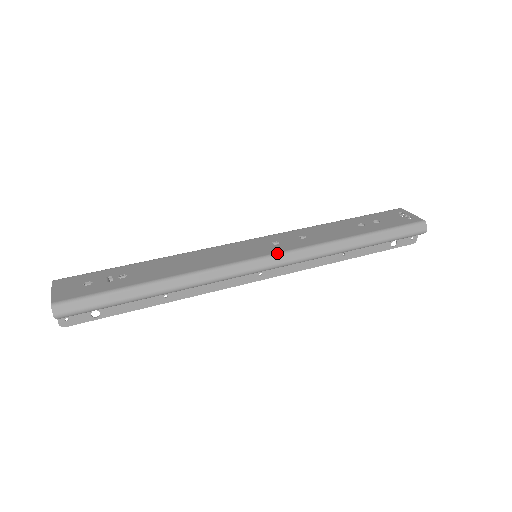
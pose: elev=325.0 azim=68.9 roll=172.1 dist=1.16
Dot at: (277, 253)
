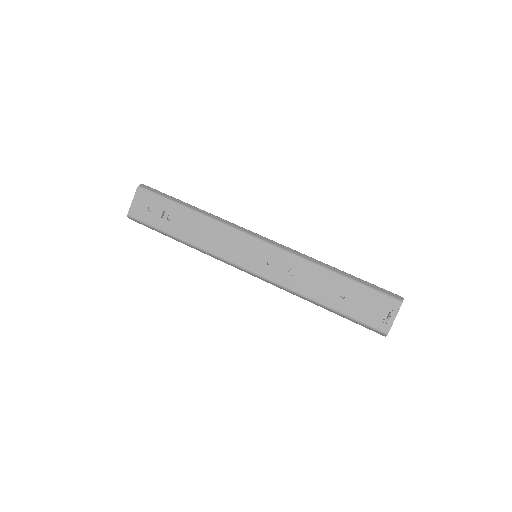
Dot at: (258, 275)
